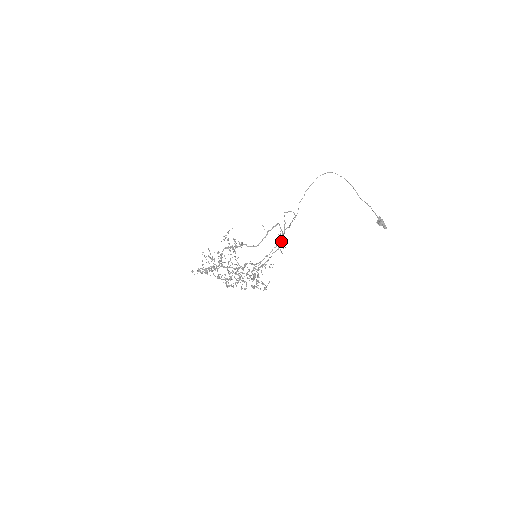
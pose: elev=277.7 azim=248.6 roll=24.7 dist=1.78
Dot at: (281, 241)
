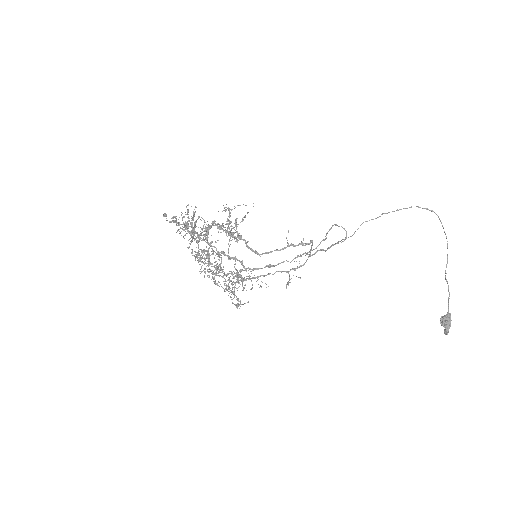
Dot at: occluded
